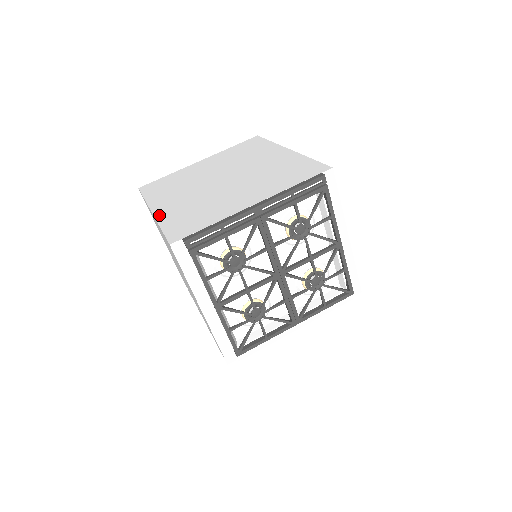
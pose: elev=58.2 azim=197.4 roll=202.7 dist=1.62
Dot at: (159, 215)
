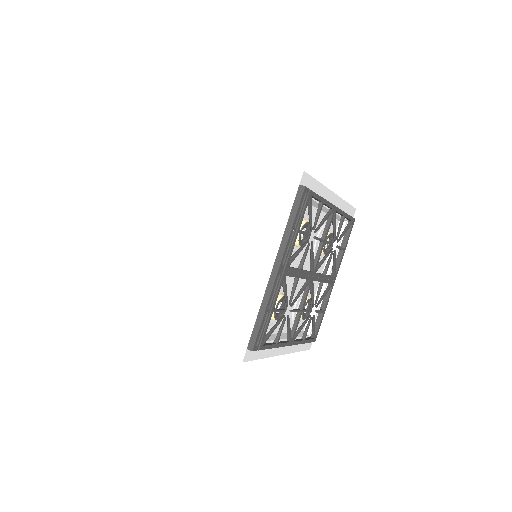
Dot at: (178, 324)
